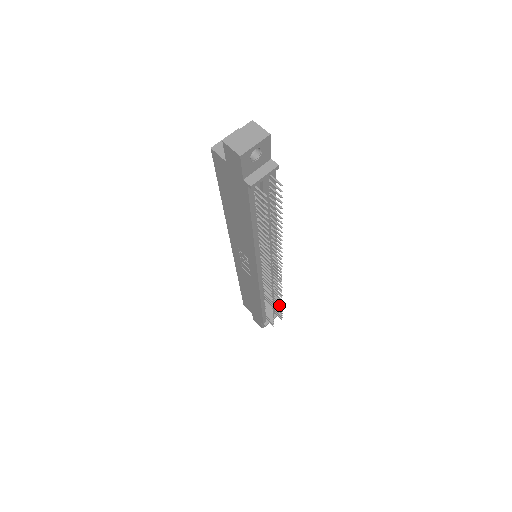
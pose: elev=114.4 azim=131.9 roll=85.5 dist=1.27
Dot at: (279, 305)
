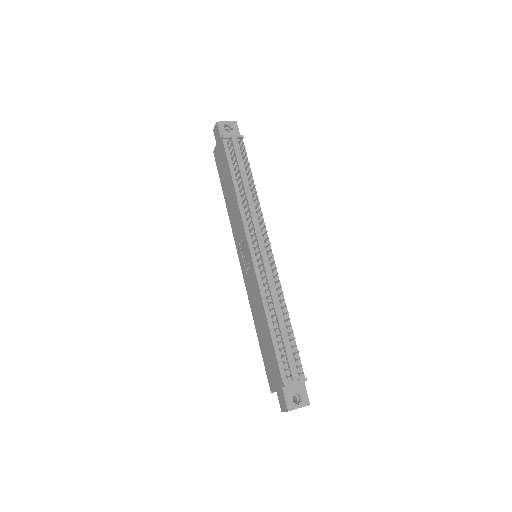
Dot at: occluded
